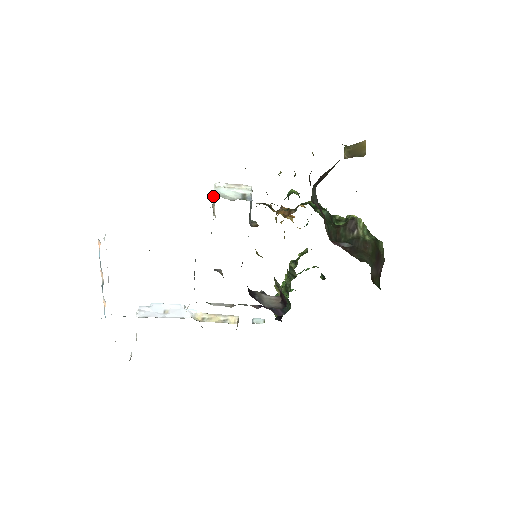
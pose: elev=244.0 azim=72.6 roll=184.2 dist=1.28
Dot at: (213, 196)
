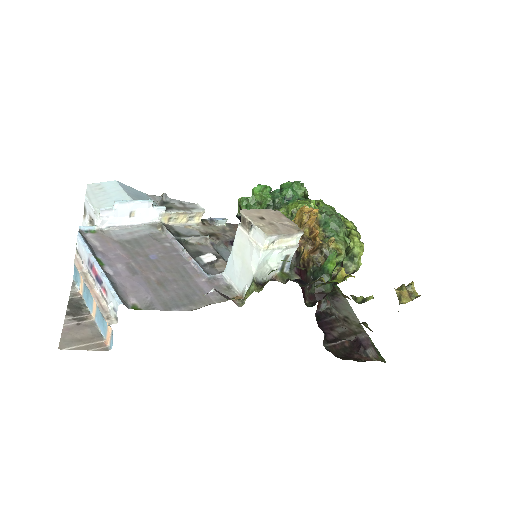
Dot at: (254, 245)
